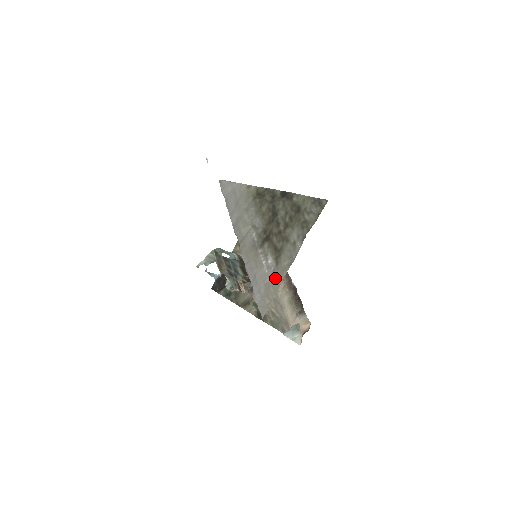
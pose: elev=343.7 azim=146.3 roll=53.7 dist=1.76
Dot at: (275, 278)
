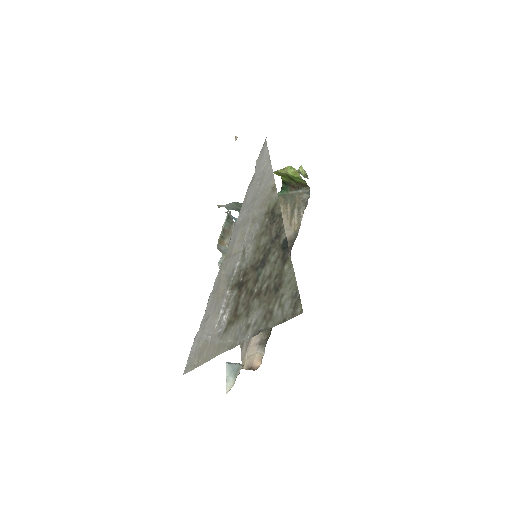
Dot at: (213, 346)
